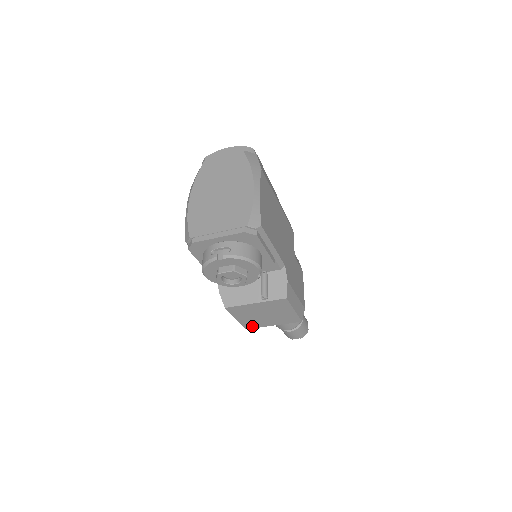
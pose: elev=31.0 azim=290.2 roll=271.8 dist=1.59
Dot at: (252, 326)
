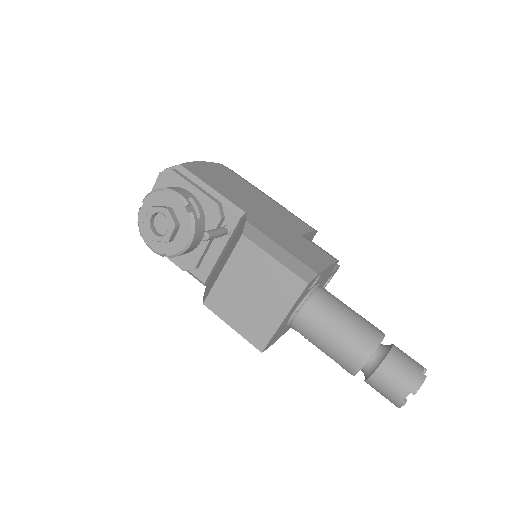
Dot at: (263, 338)
